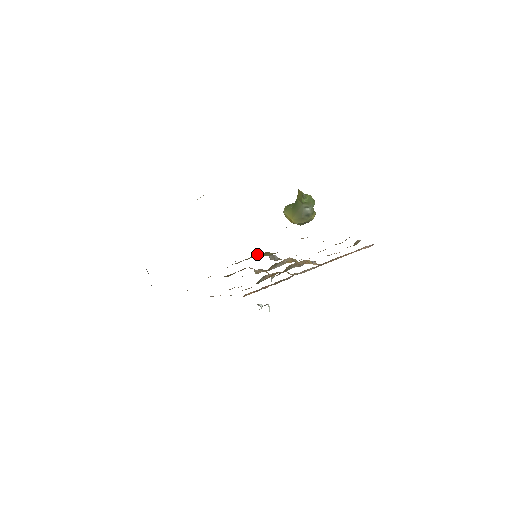
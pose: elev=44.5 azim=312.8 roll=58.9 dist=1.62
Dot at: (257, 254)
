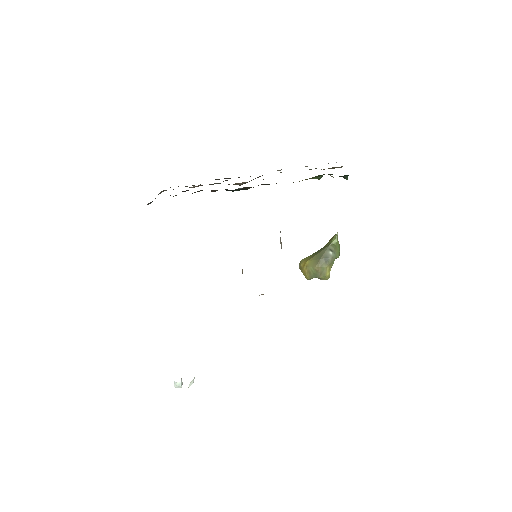
Dot at: occluded
